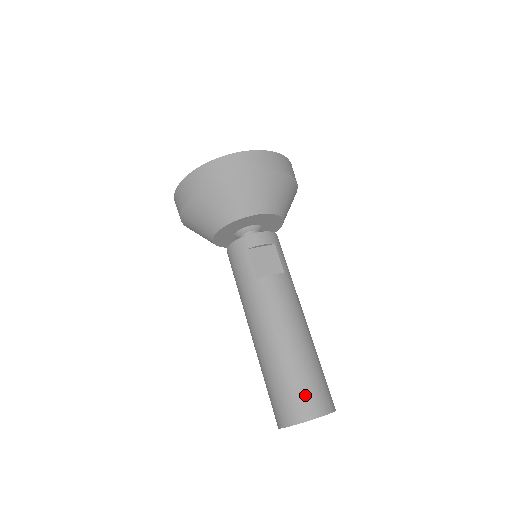
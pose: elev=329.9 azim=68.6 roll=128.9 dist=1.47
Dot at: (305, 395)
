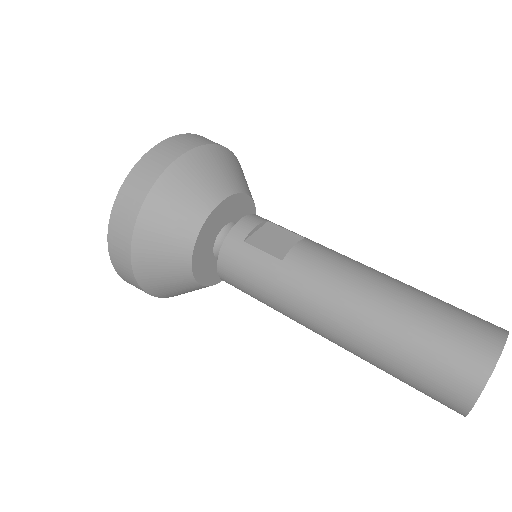
Dot at: (463, 331)
